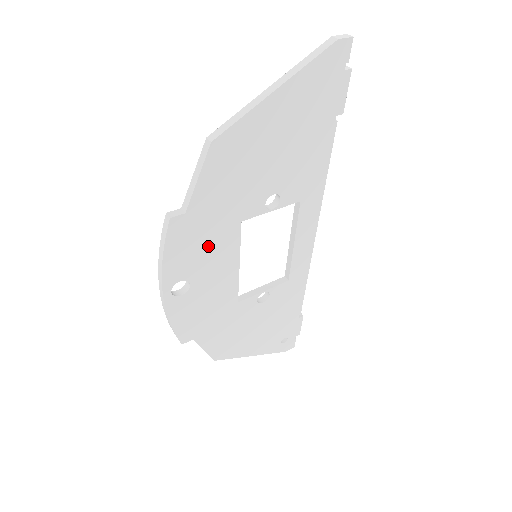
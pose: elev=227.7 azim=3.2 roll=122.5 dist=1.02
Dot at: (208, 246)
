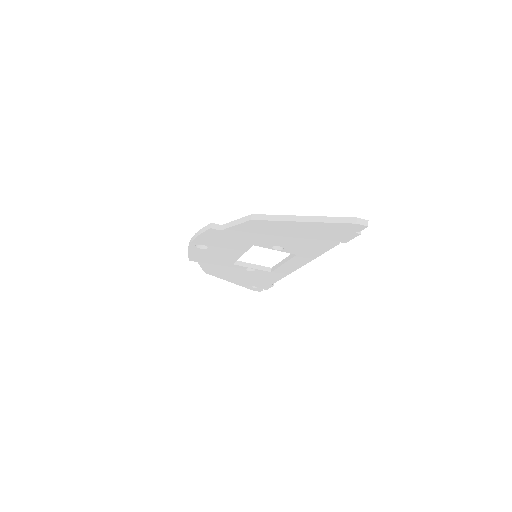
Dot at: (227, 243)
